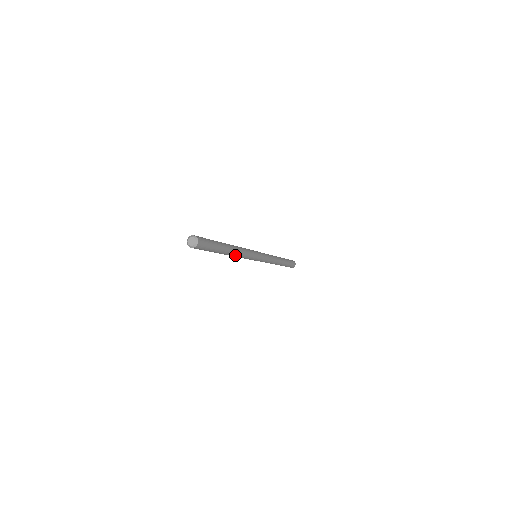
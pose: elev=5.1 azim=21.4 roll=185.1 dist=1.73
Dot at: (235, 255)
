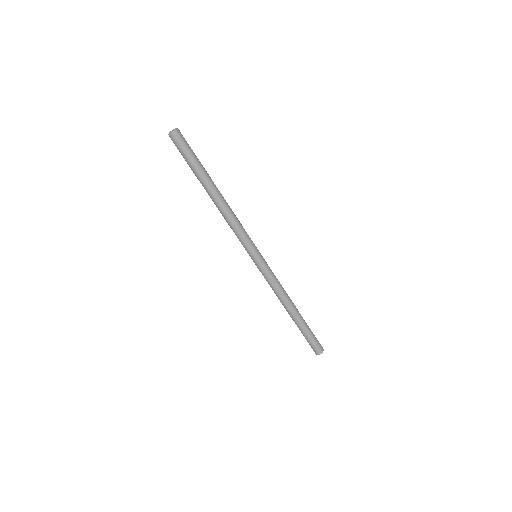
Dot at: (227, 204)
